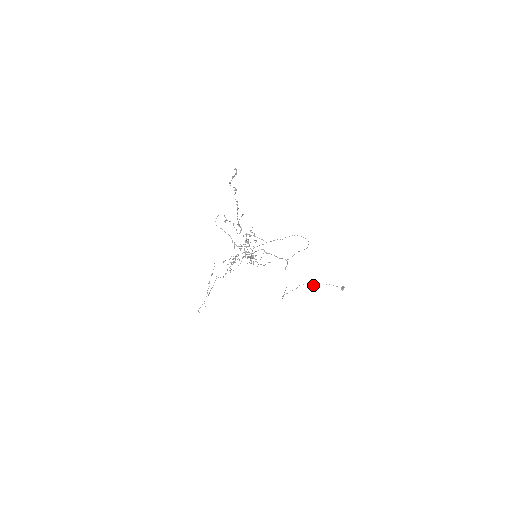
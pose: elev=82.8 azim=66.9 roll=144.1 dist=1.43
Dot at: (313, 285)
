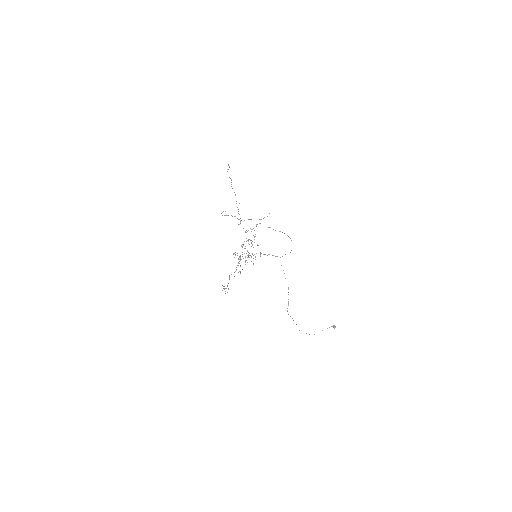
Dot at: (309, 334)
